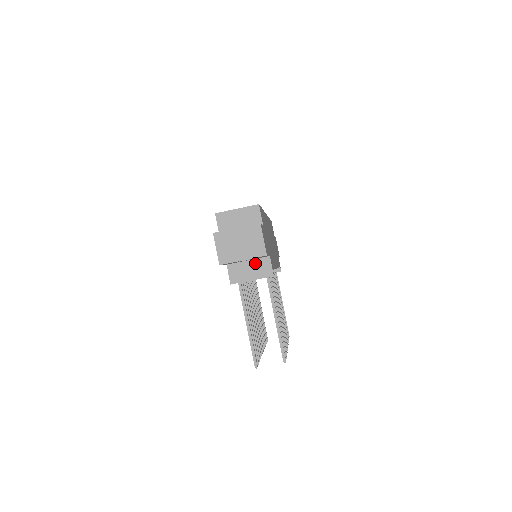
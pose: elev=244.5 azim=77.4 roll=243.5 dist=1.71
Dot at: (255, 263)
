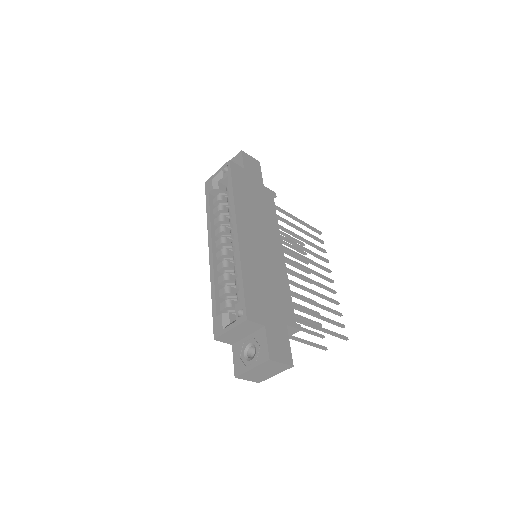
Dot at: occluded
